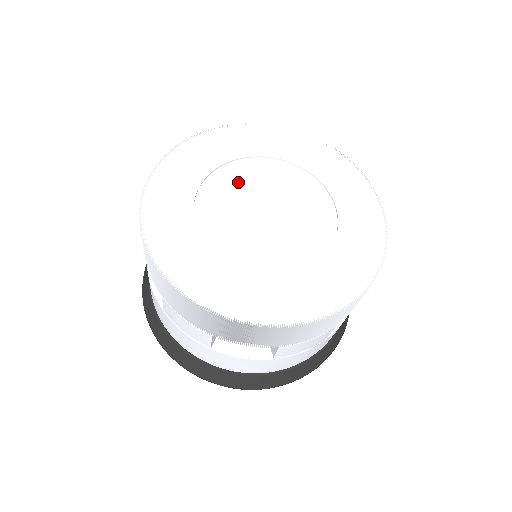
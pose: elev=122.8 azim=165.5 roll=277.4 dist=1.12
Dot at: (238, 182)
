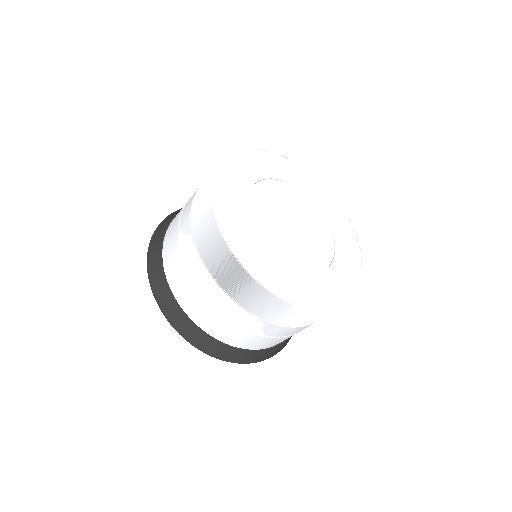
Dot at: (275, 196)
